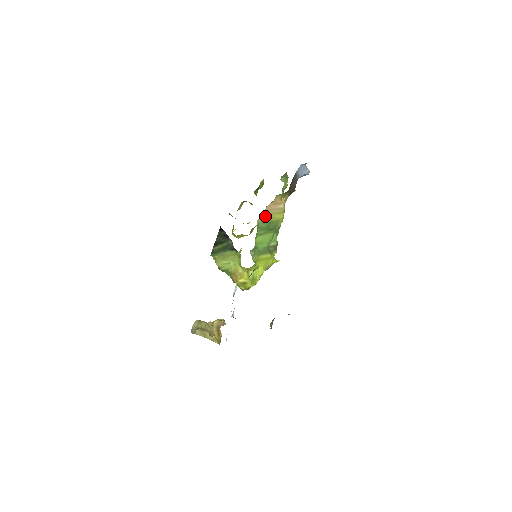
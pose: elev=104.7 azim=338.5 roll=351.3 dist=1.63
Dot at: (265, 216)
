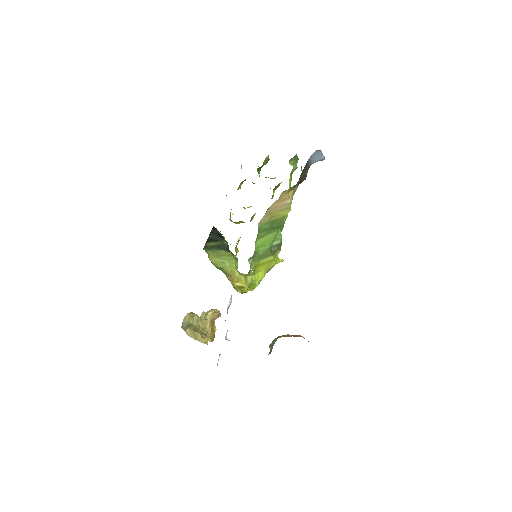
Dot at: (268, 216)
